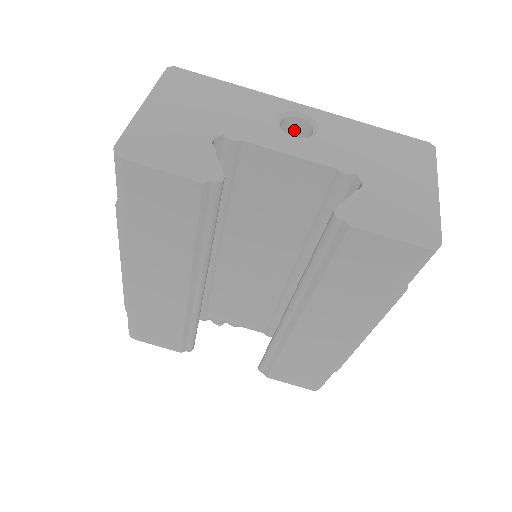
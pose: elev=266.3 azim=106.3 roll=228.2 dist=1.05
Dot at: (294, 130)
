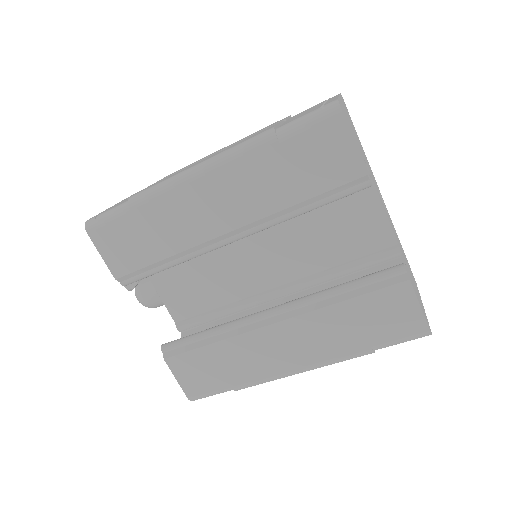
Dot at: occluded
